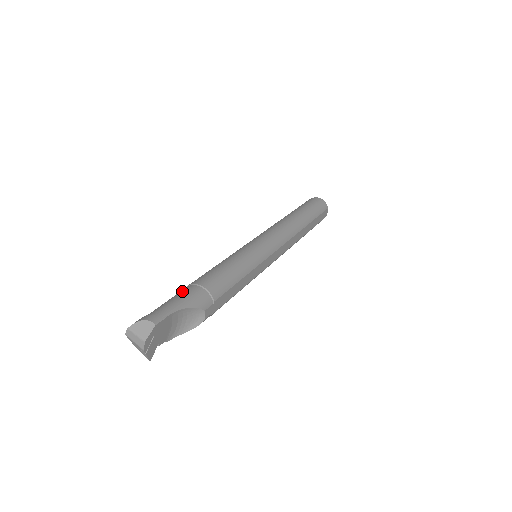
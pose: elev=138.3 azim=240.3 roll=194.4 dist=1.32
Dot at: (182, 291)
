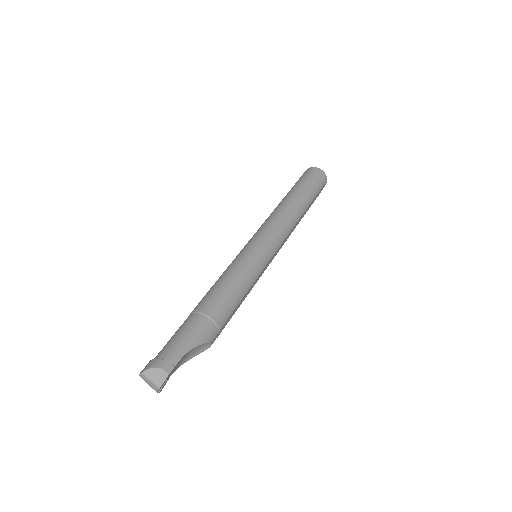
Dot at: (189, 323)
